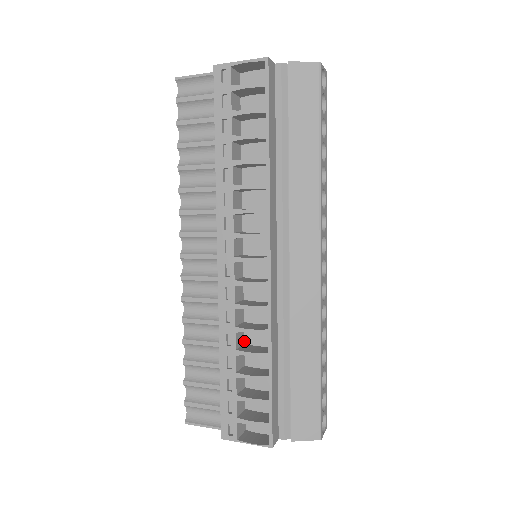
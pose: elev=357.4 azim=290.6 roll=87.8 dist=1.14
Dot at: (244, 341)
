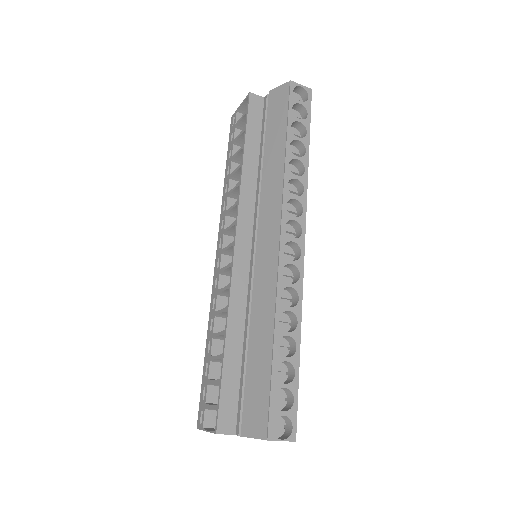
Dot at: occluded
